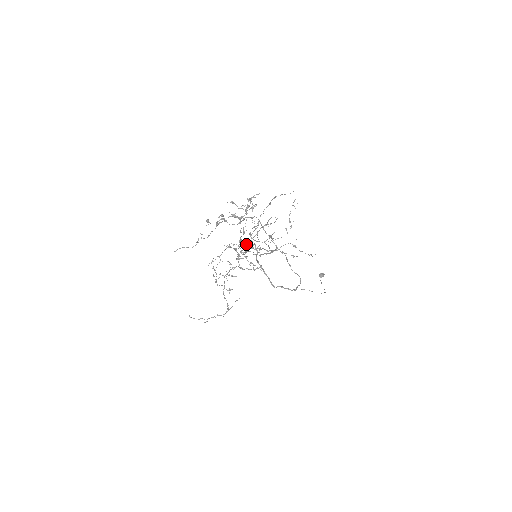
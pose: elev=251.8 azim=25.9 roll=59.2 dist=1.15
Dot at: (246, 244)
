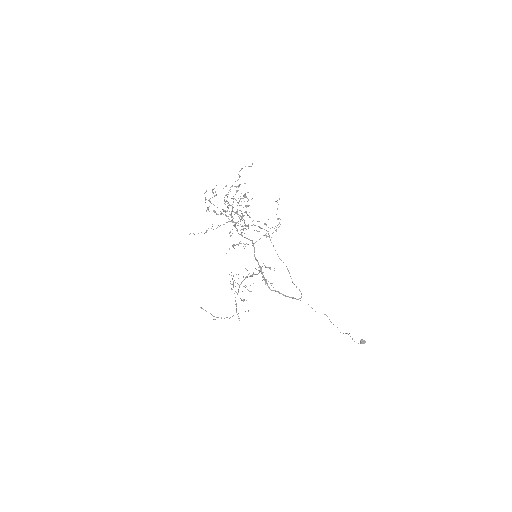
Dot at: (206, 190)
